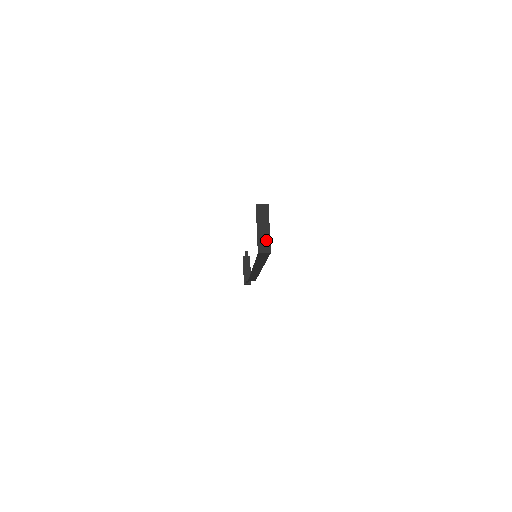
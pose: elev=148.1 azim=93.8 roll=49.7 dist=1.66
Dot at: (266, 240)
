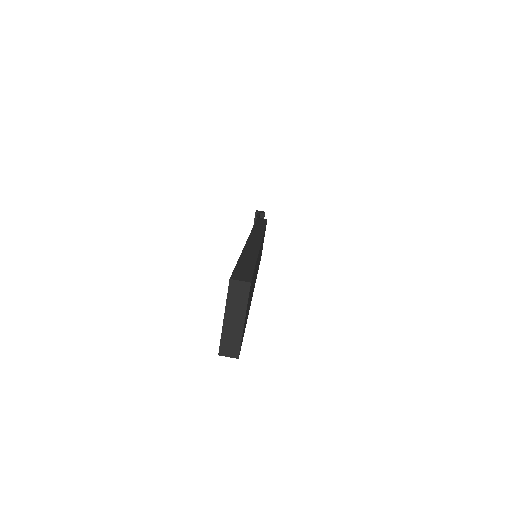
Dot at: (235, 338)
